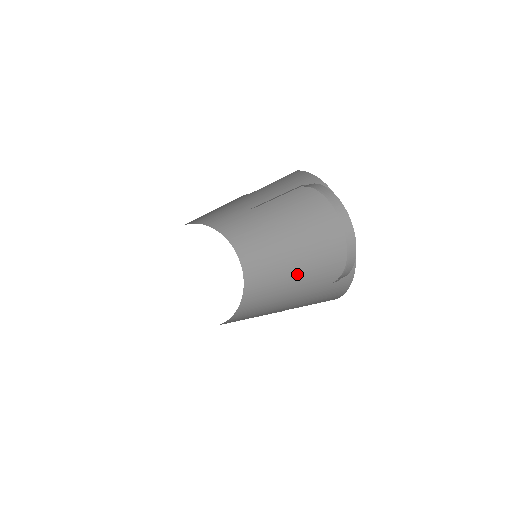
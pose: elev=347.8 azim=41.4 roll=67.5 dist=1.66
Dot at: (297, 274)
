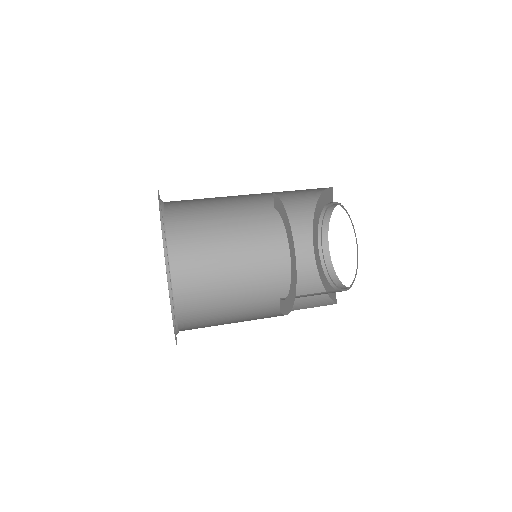
Dot at: (252, 274)
